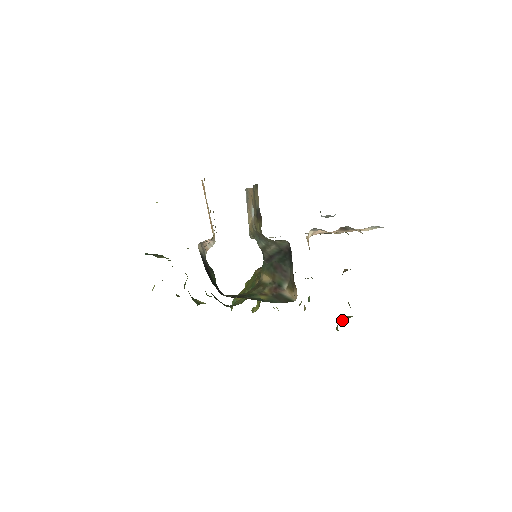
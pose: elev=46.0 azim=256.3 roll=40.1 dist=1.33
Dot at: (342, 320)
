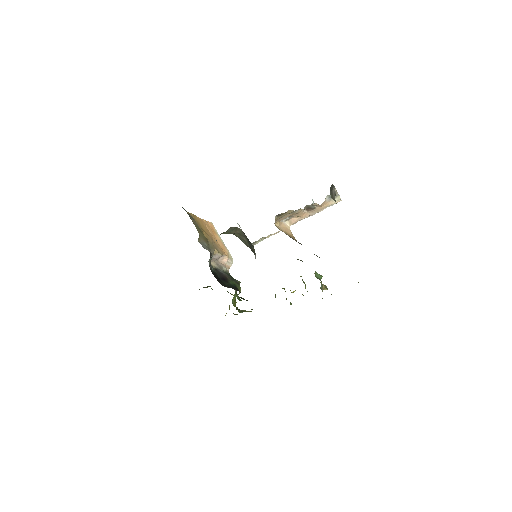
Dot at: occluded
